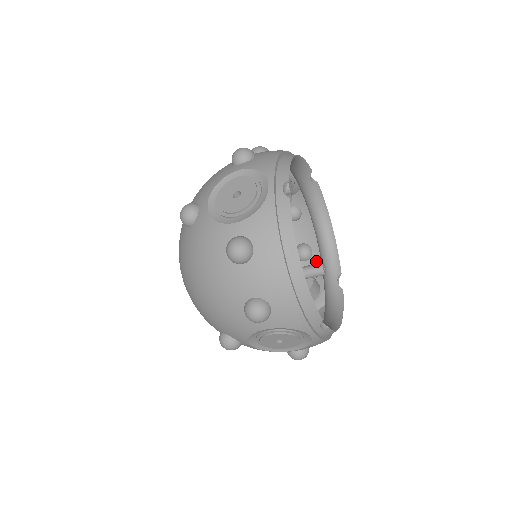
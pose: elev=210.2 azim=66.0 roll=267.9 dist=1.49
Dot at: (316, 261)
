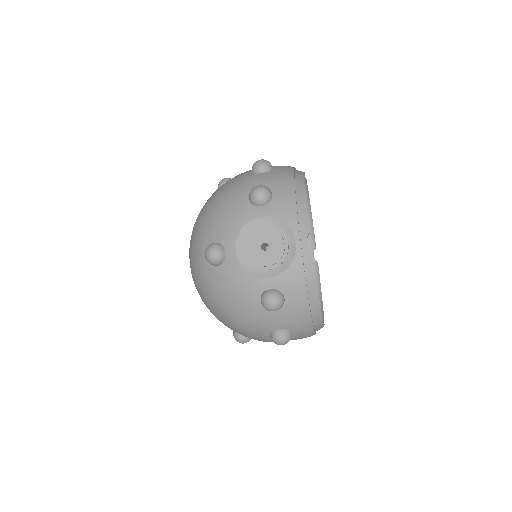
Dot at: occluded
